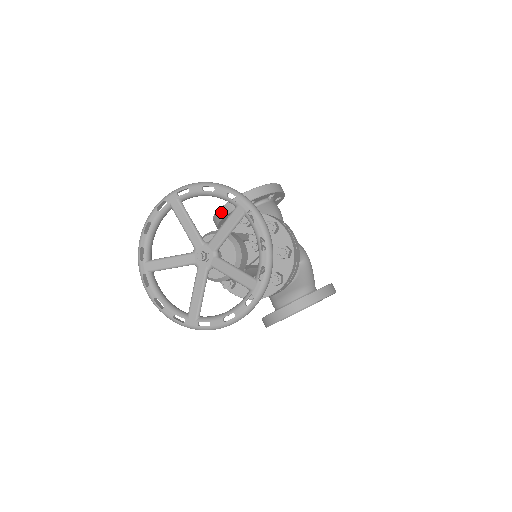
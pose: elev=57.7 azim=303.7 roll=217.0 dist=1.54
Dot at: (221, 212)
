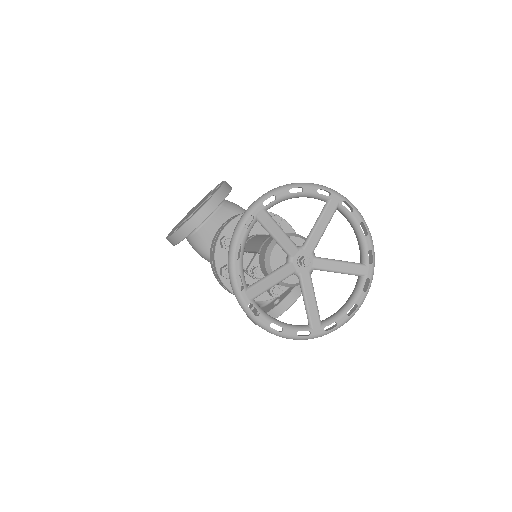
Dot at: (191, 224)
